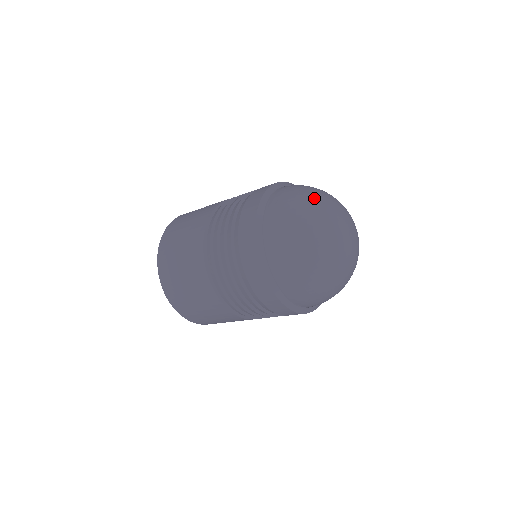
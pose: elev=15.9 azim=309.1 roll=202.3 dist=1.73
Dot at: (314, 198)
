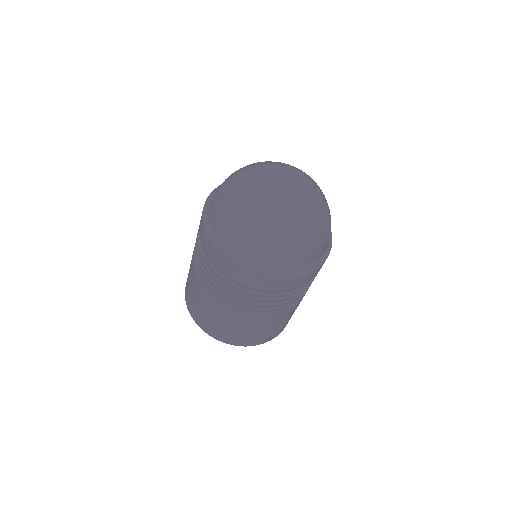
Dot at: occluded
